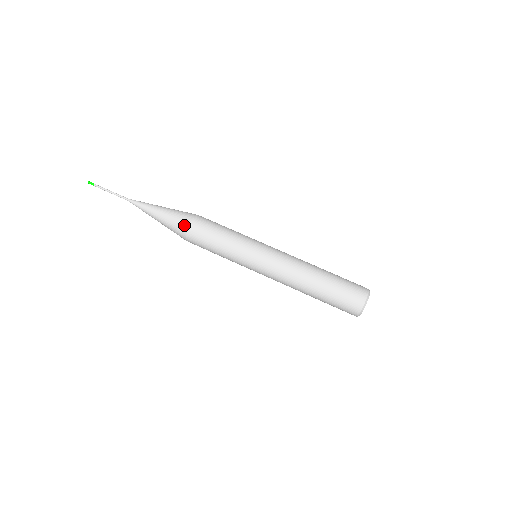
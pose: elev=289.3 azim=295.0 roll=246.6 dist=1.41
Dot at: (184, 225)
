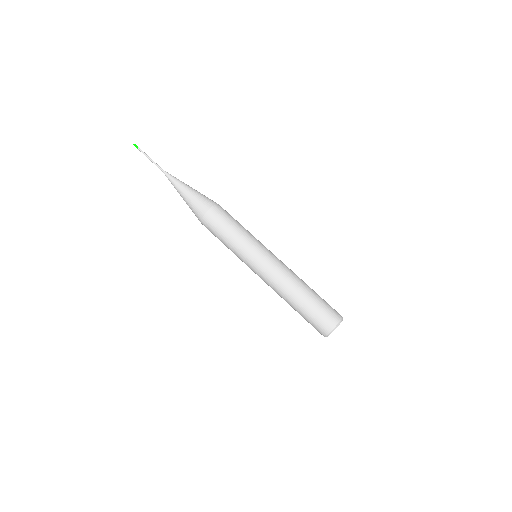
Dot at: (209, 203)
